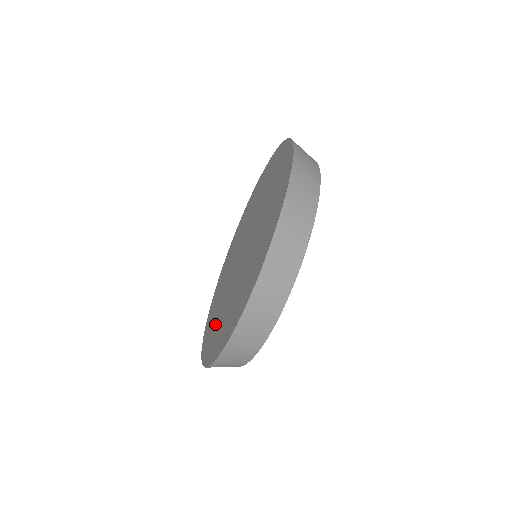
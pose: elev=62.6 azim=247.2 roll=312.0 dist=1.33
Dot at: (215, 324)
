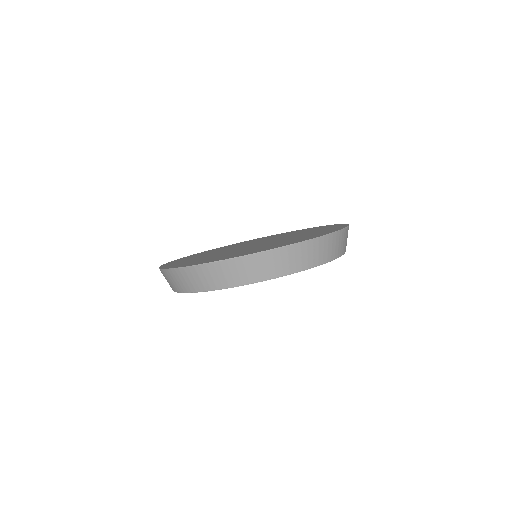
Dot at: (218, 257)
